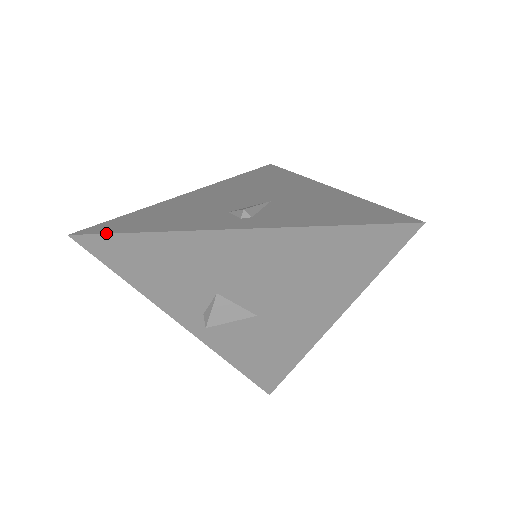
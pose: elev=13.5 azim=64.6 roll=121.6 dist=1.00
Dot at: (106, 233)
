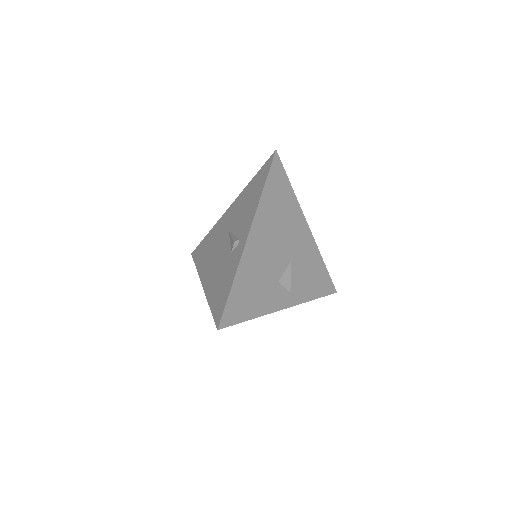
Dot at: occluded
